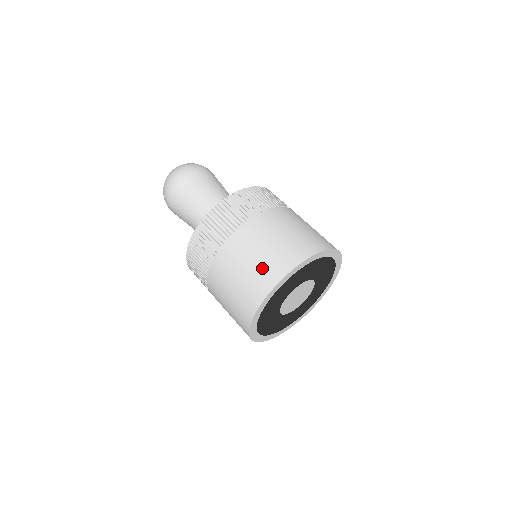
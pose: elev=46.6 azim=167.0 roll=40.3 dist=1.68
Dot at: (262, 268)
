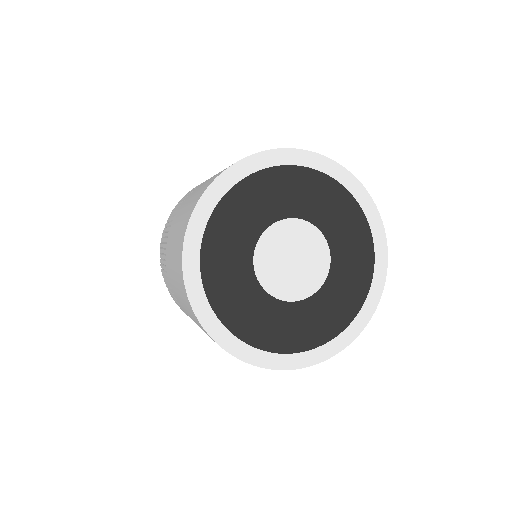
Dot at: occluded
